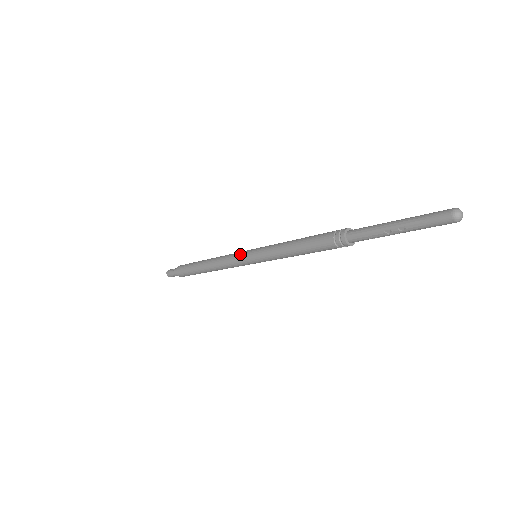
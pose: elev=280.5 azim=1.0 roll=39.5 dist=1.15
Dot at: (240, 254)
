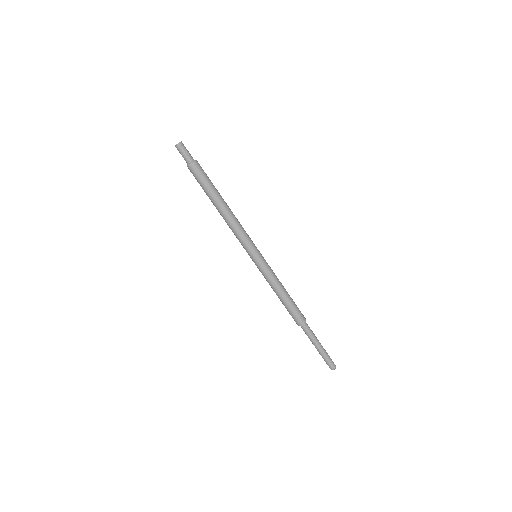
Dot at: (251, 246)
